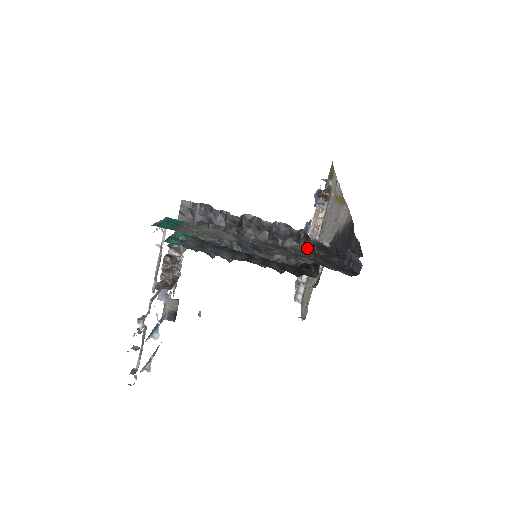
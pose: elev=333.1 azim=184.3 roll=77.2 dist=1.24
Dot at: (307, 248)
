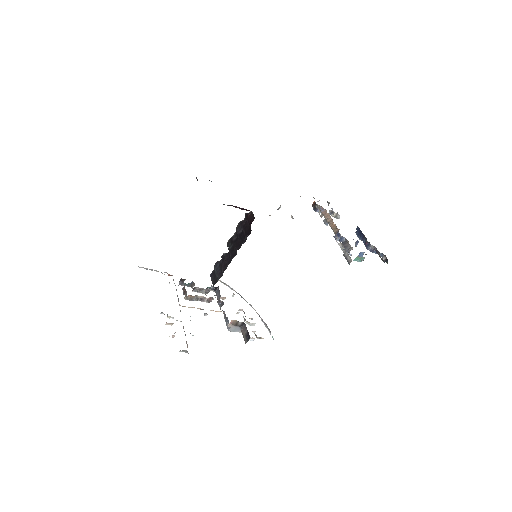
Dot at: (251, 216)
